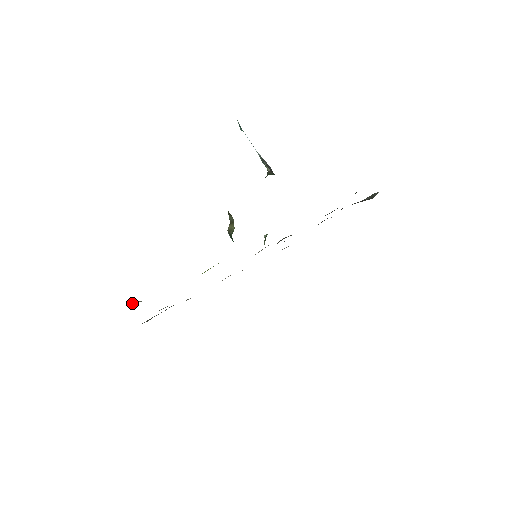
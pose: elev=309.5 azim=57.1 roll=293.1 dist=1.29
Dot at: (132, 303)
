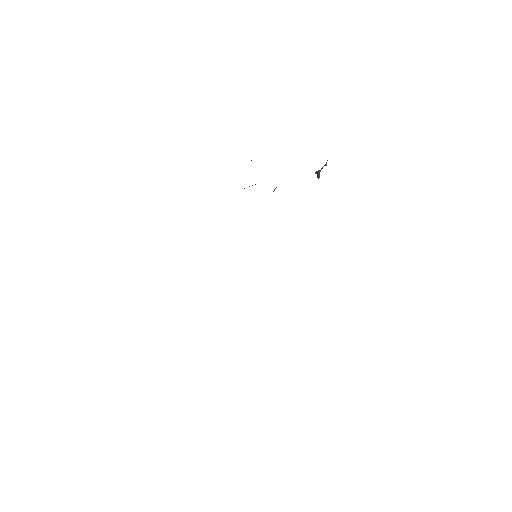
Dot at: occluded
